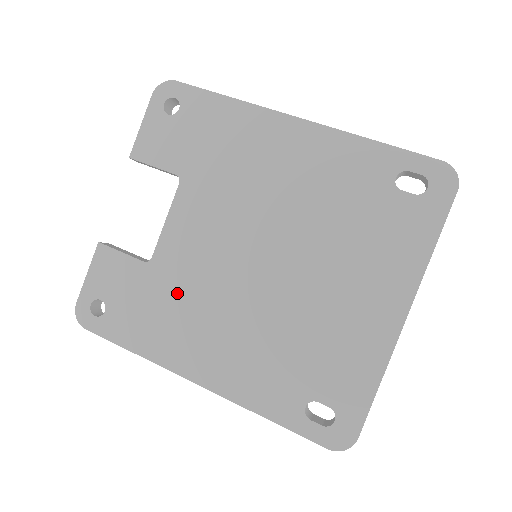
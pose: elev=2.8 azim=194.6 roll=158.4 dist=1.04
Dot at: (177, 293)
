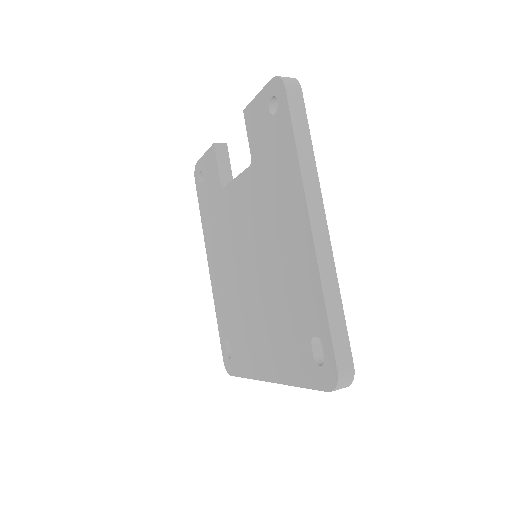
Dot at: (222, 221)
